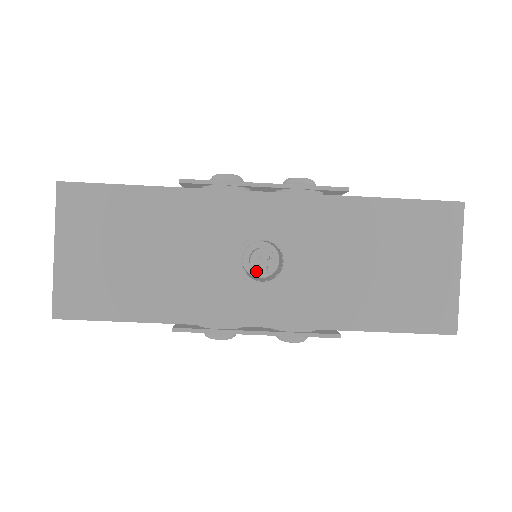
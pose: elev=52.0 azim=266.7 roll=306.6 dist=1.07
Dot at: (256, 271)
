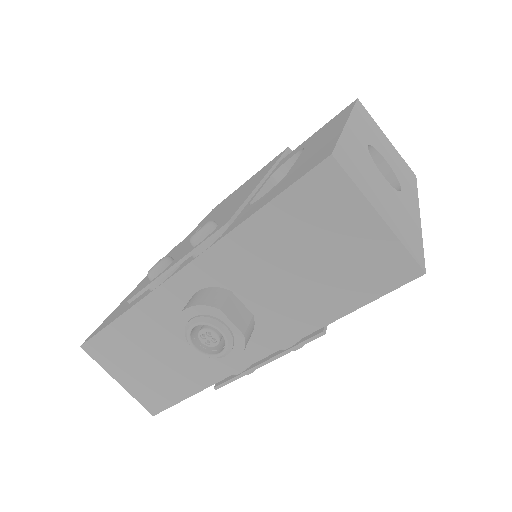
Dot at: (211, 347)
